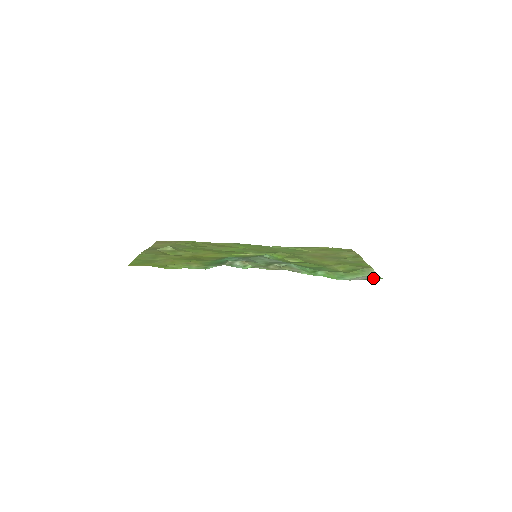
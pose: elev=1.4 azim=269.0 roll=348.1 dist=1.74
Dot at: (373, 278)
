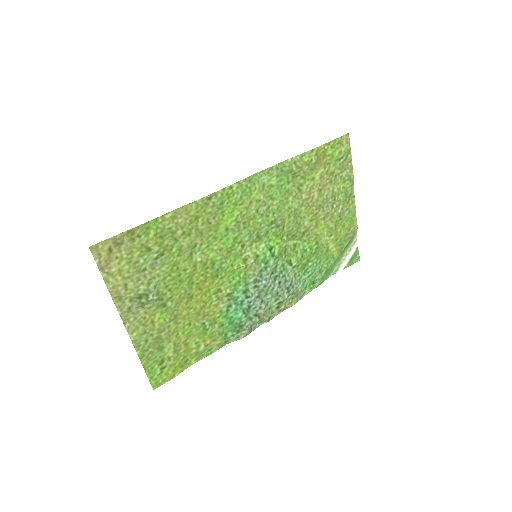
Dot at: (353, 260)
